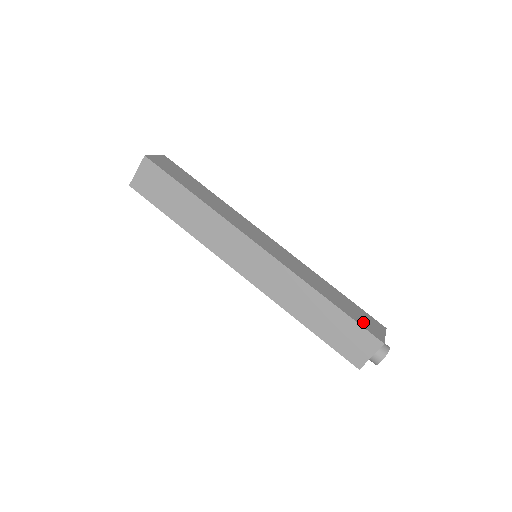
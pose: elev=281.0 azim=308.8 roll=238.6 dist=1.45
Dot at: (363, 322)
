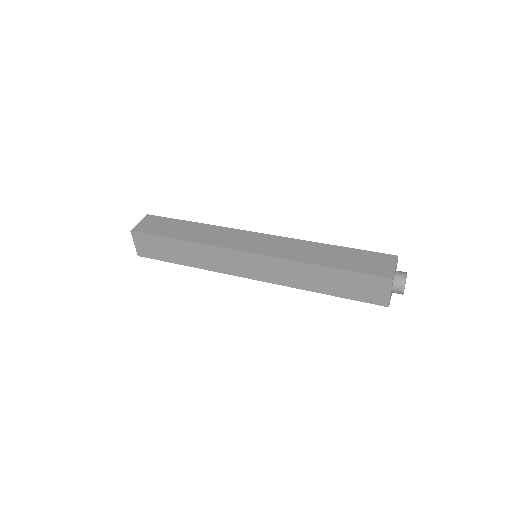
Dot at: occluded
